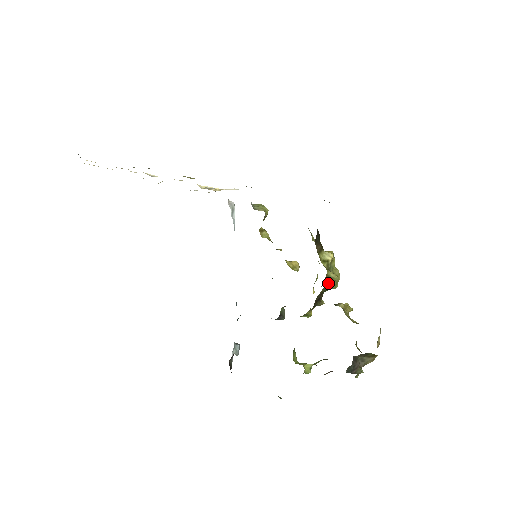
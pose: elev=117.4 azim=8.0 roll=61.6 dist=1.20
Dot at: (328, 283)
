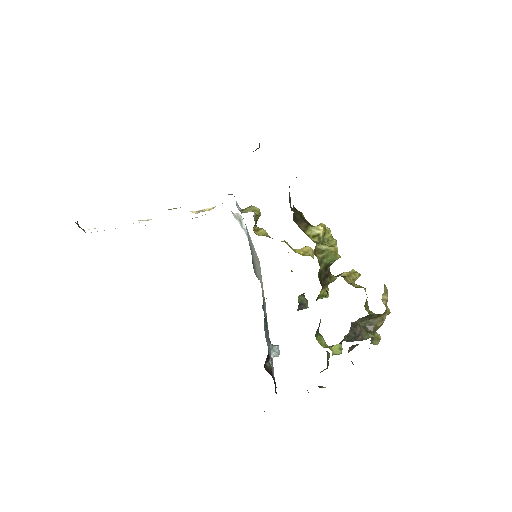
Dot at: (326, 257)
